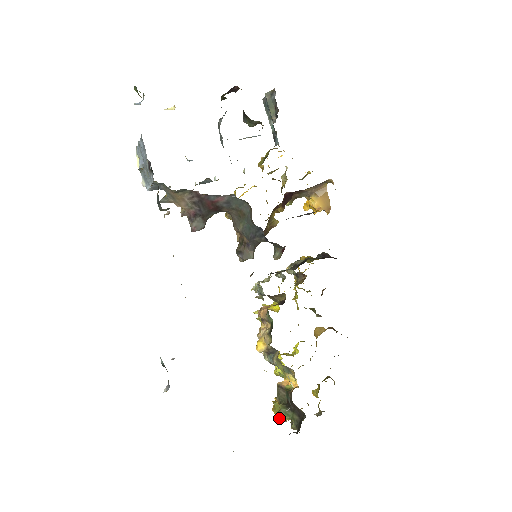
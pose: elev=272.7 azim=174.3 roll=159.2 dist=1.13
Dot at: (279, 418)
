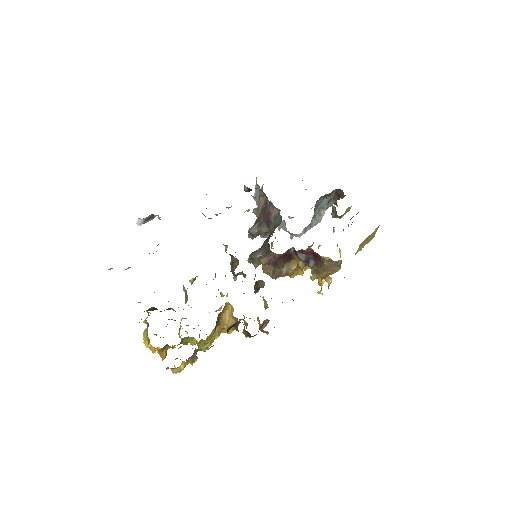
Dot at: (144, 320)
